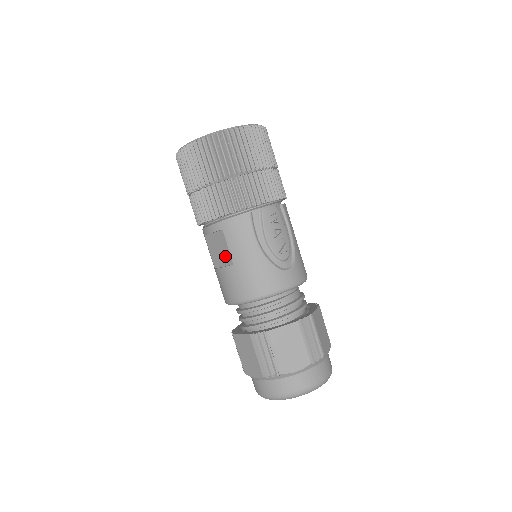
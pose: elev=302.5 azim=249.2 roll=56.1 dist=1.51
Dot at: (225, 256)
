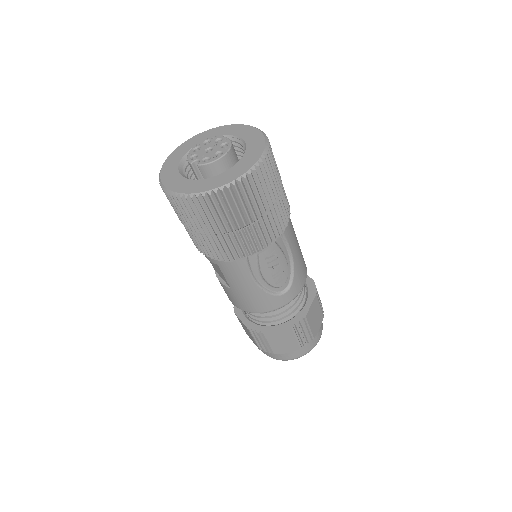
Dot at: (223, 277)
